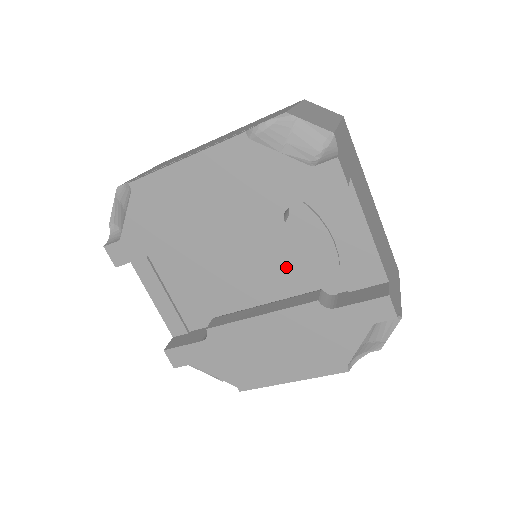
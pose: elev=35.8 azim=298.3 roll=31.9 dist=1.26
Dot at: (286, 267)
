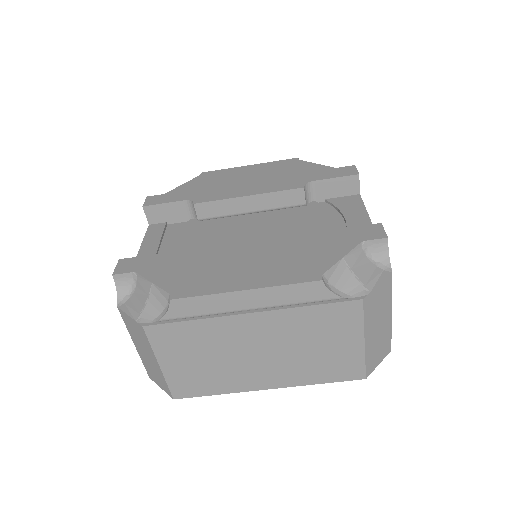
Dot at: occluded
